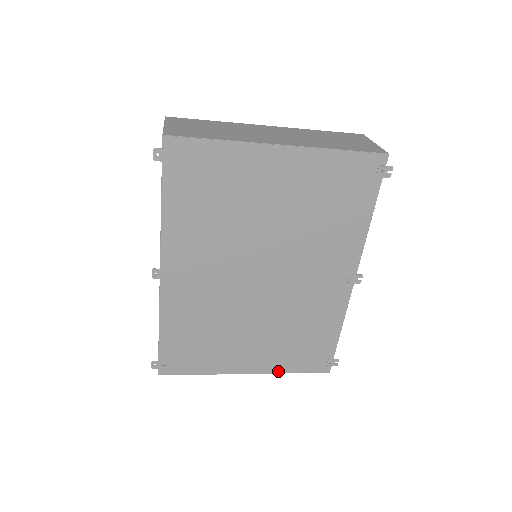
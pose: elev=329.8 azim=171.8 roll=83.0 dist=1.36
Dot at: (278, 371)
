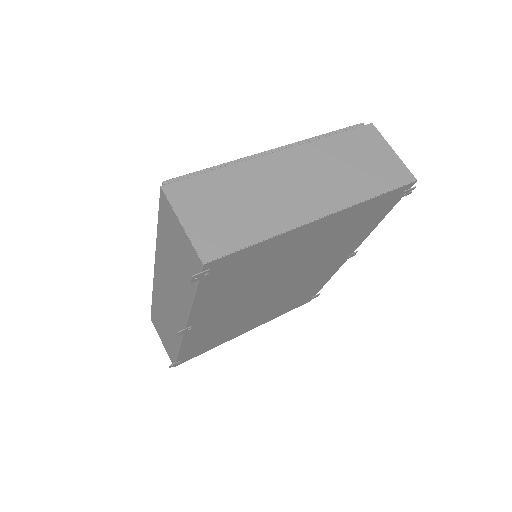
Dot at: (272, 319)
